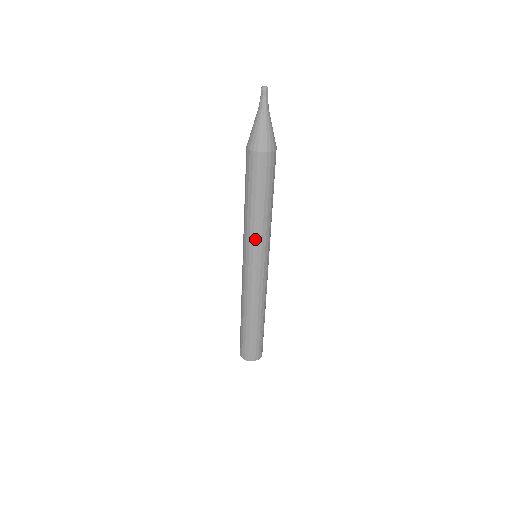
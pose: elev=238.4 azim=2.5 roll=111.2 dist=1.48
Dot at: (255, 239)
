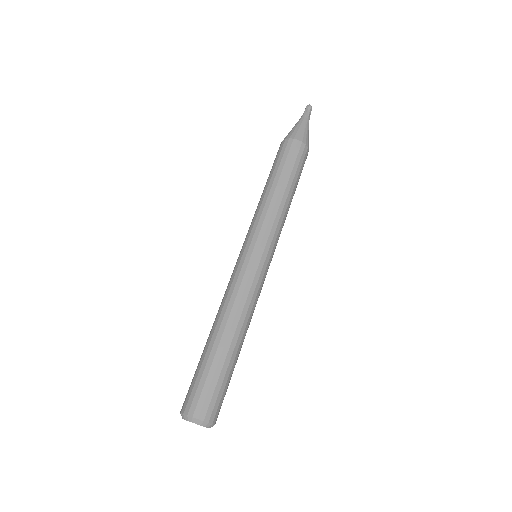
Dot at: (278, 227)
